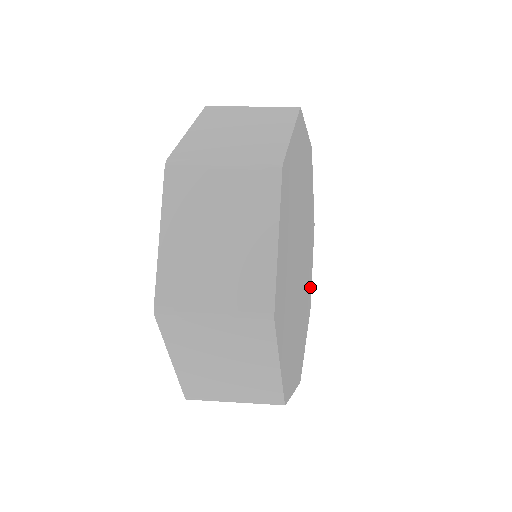
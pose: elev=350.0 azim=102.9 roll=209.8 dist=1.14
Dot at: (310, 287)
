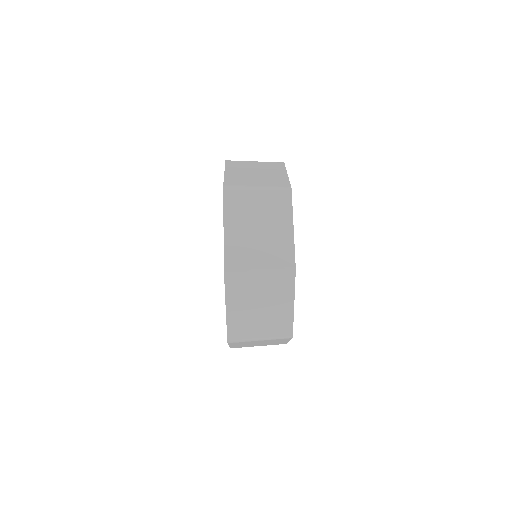
Dot at: occluded
